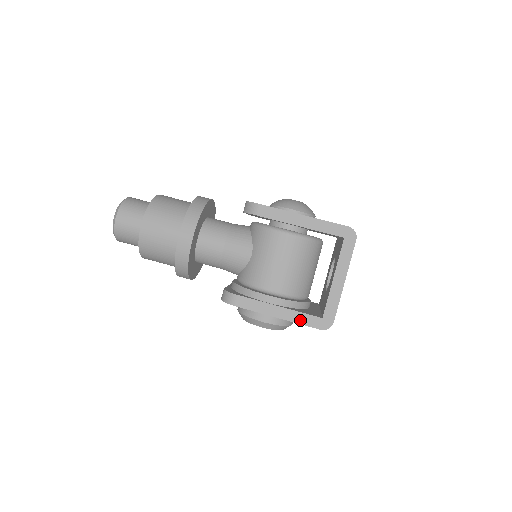
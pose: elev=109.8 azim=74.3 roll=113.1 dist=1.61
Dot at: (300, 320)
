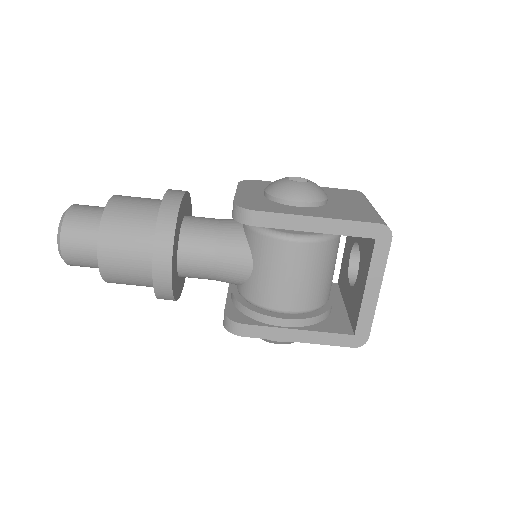
Dot at: (327, 341)
